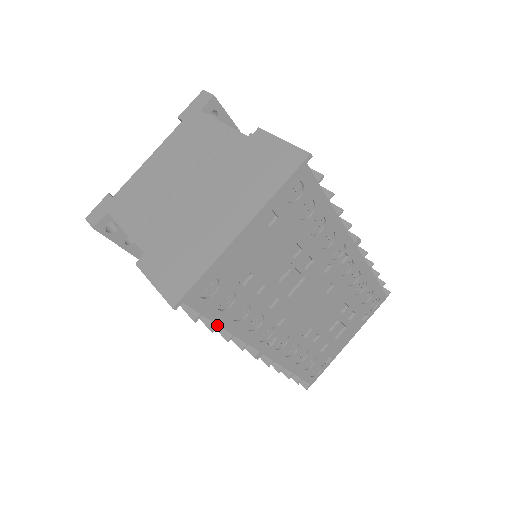
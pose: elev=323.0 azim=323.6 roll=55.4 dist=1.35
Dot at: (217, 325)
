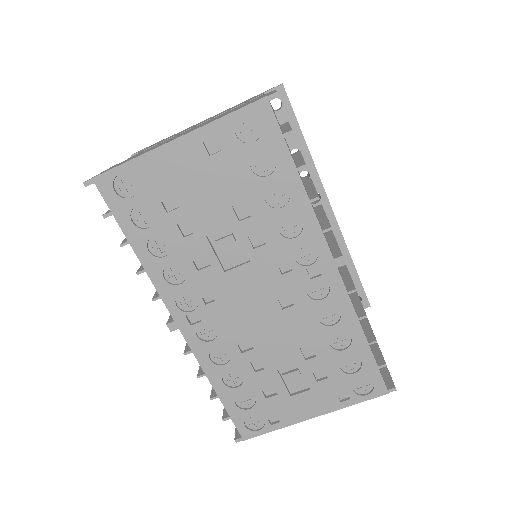
Dot at: (128, 241)
